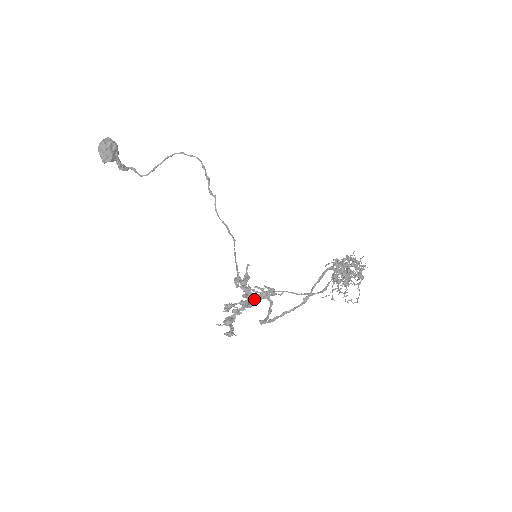
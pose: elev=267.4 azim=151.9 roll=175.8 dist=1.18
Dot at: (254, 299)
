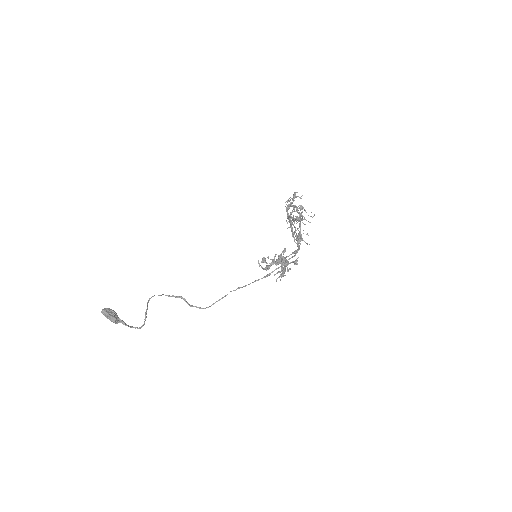
Dot at: (282, 273)
